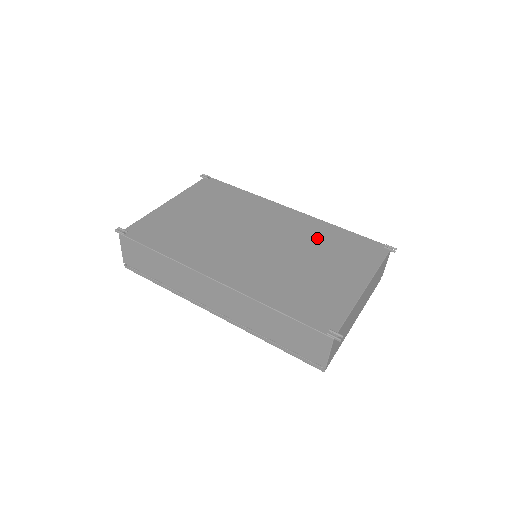
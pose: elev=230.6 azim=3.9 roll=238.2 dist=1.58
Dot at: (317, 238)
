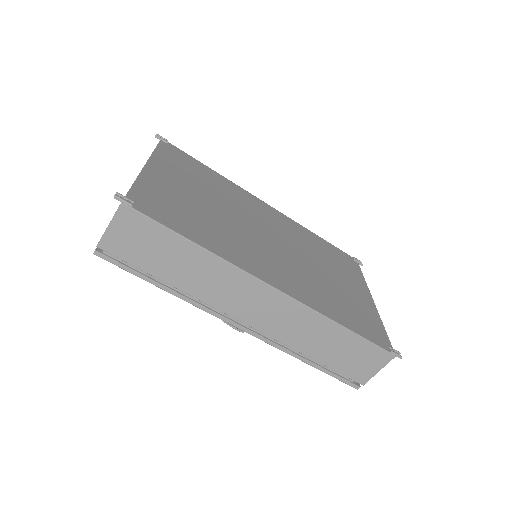
Dot at: (310, 243)
